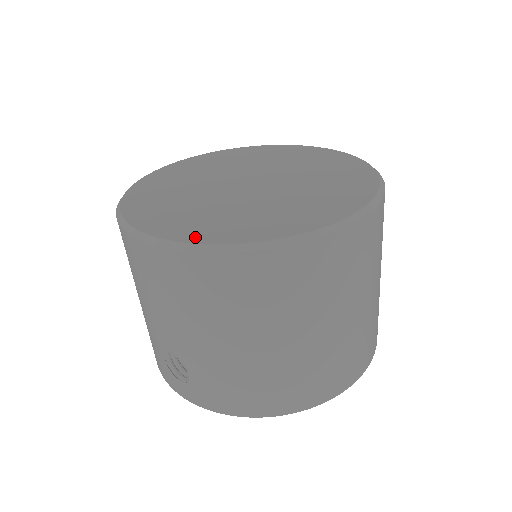
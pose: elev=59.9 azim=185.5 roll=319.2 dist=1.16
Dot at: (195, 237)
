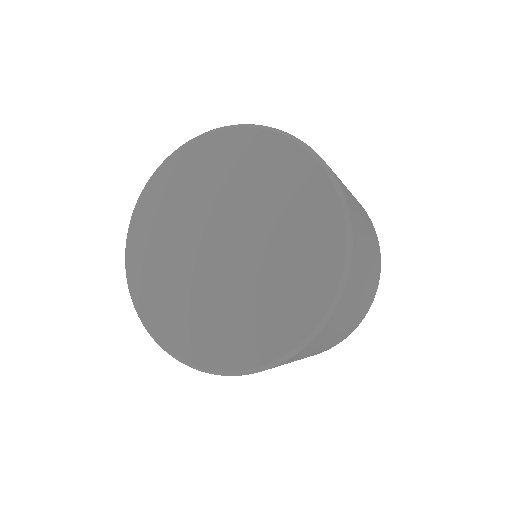
Dot at: (187, 352)
